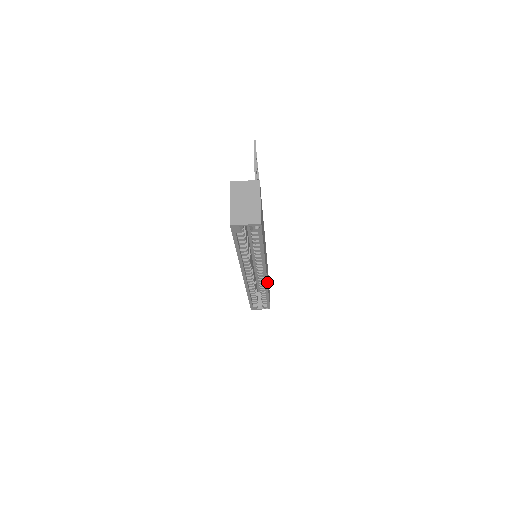
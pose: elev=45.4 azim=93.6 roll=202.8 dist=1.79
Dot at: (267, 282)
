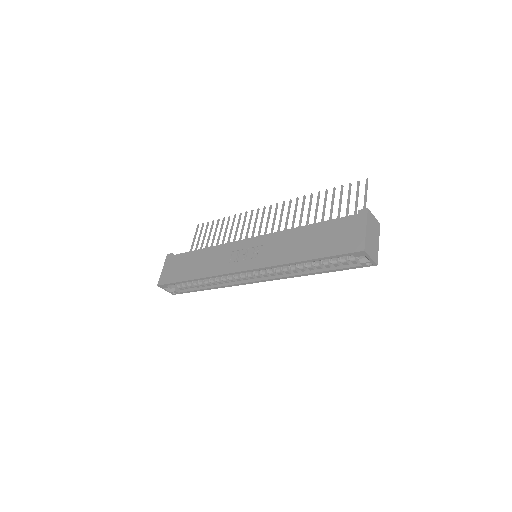
Dot at: (242, 284)
